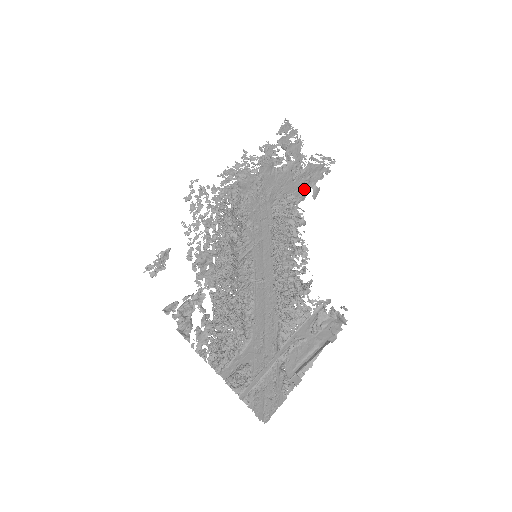
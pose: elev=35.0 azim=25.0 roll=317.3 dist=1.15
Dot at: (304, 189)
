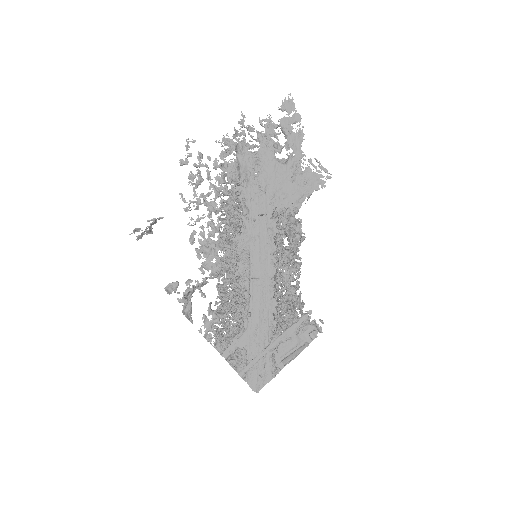
Dot at: (301, 196)
